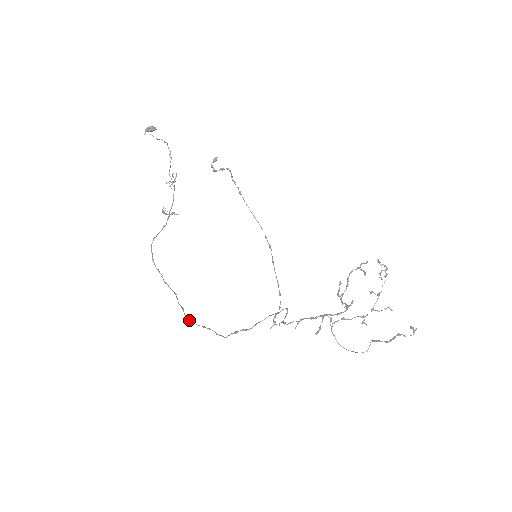
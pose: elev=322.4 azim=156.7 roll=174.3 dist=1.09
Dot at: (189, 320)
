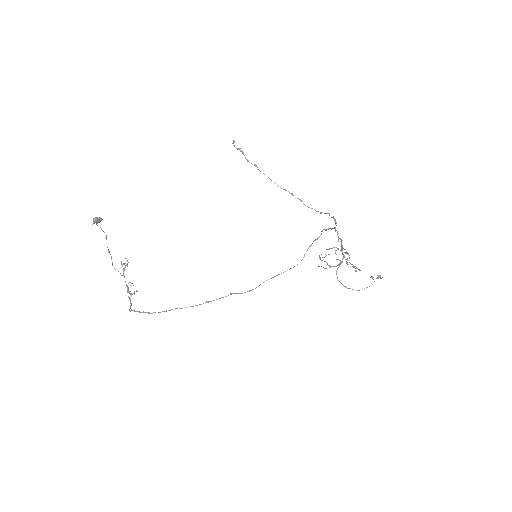
Dot at: (249, 290)
